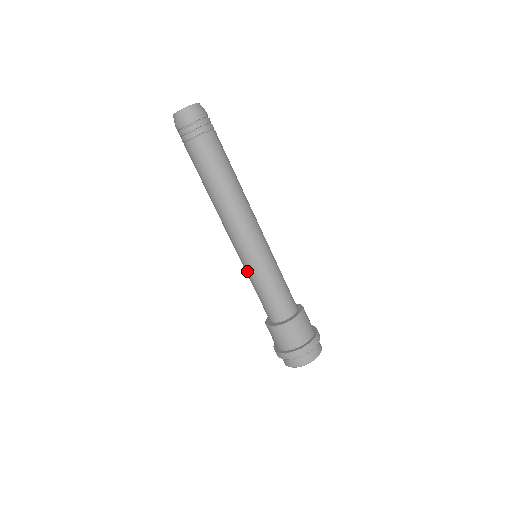
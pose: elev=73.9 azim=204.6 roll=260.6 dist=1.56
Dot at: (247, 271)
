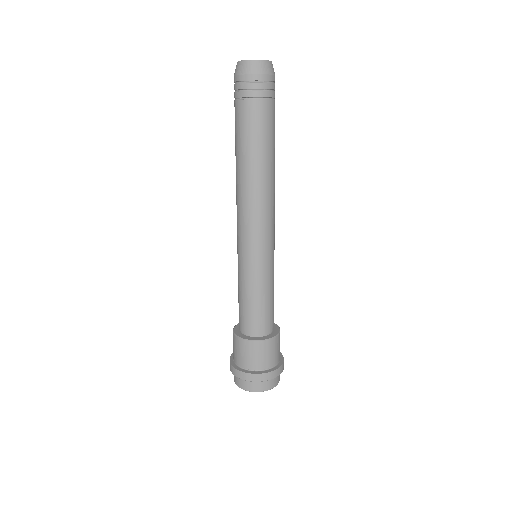
Dot at: (238, 265)
